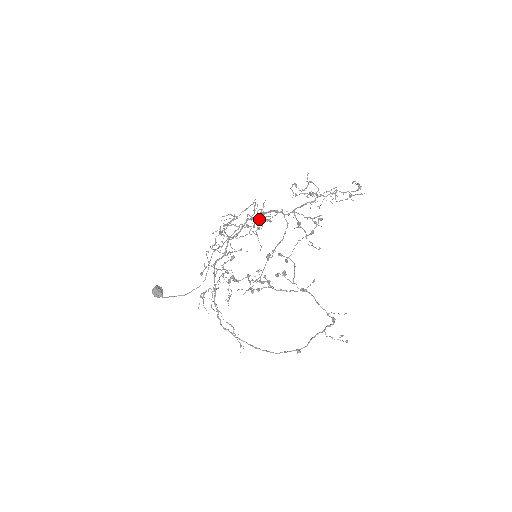
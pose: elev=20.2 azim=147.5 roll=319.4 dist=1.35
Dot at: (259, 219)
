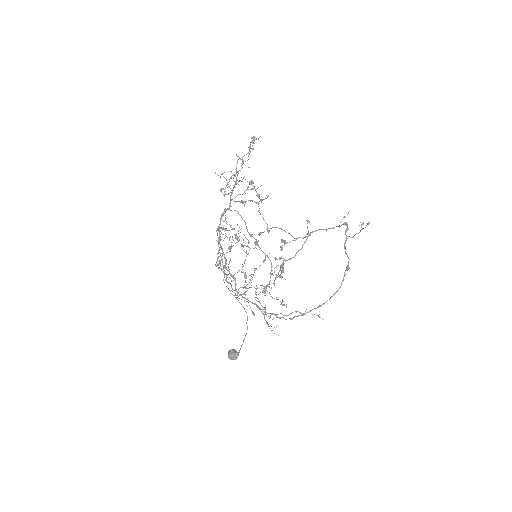
Dot at: occluded
